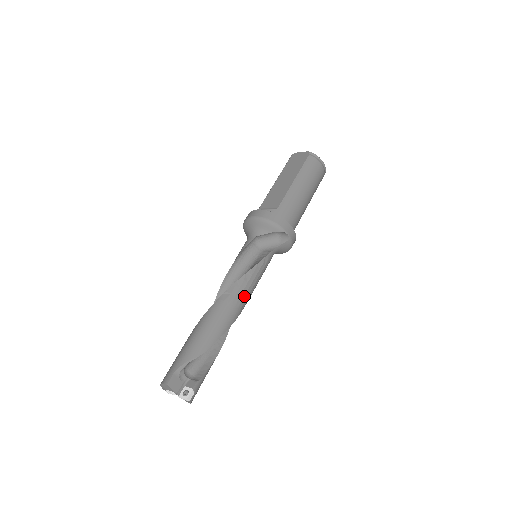
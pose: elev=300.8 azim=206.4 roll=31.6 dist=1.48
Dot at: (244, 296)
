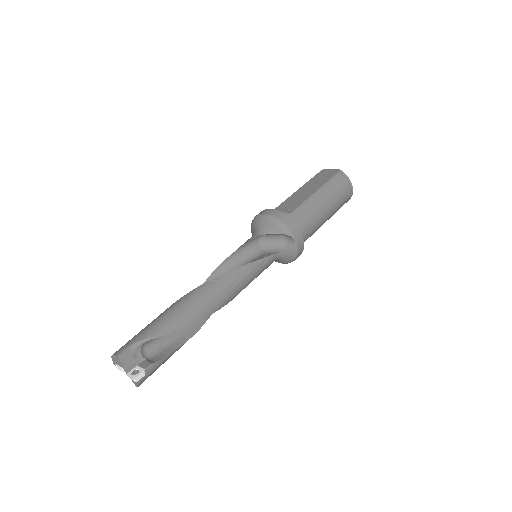
Dot at: (231, 290)
